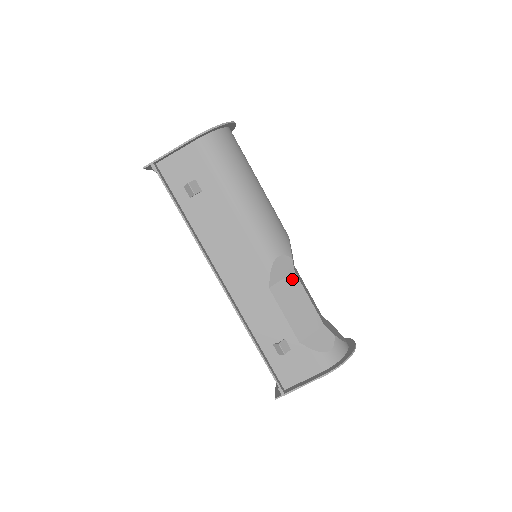
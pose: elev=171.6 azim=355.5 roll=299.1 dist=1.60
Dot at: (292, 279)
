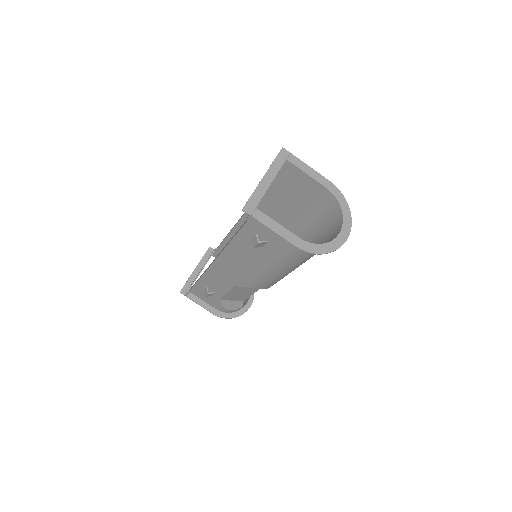
Dot at: (254, 289)
